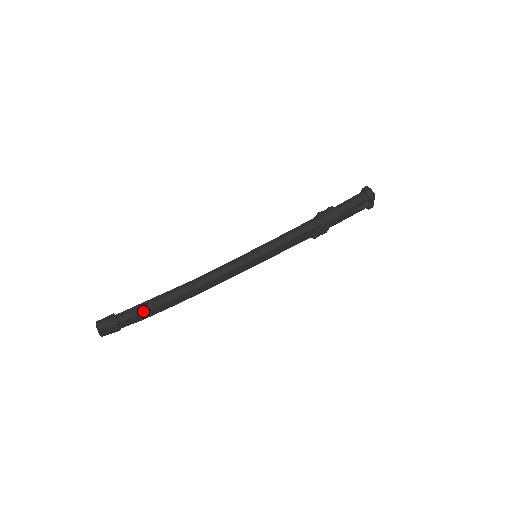
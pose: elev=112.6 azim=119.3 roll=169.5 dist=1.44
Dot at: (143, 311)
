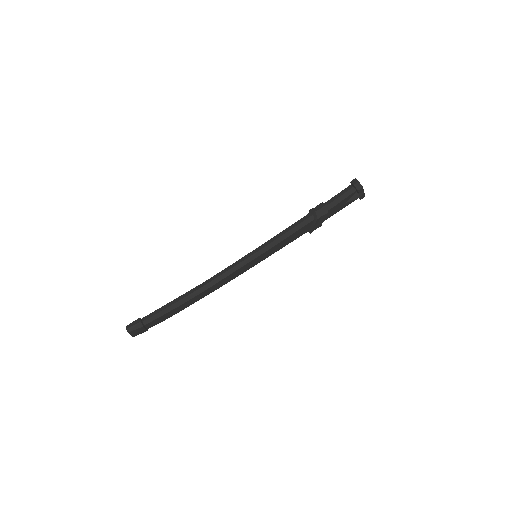
Dot at: (163, 314)
